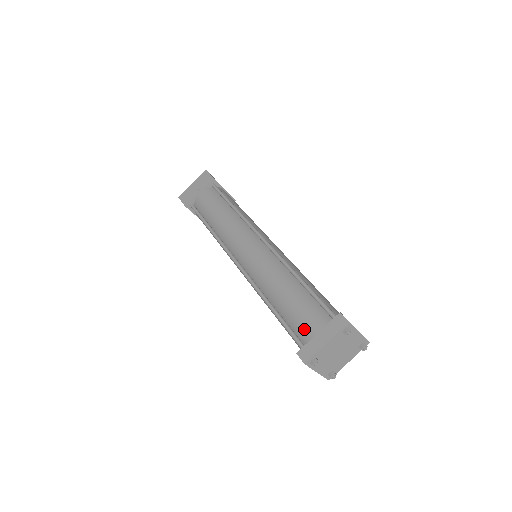
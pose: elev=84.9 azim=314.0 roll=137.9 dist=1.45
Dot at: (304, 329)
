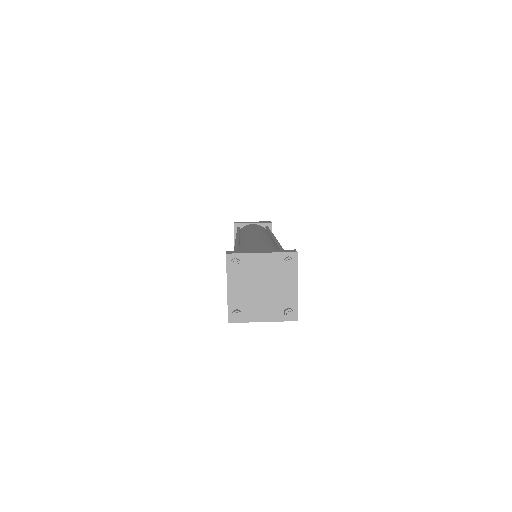
Dot at: occluded
